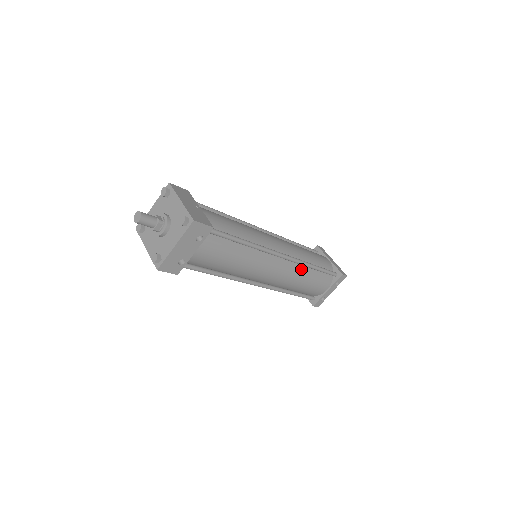
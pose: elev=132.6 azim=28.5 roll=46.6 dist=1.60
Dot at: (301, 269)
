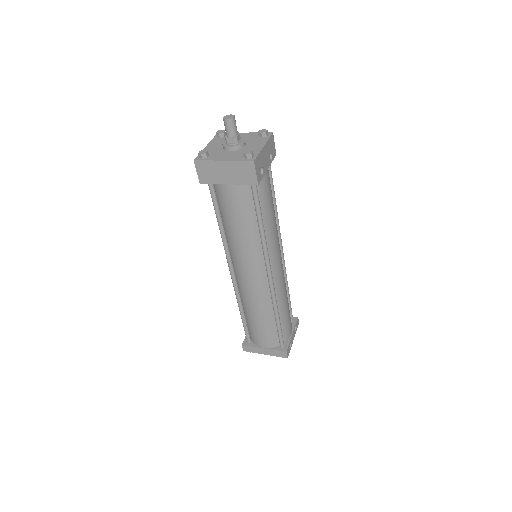
Dot at: occluded
